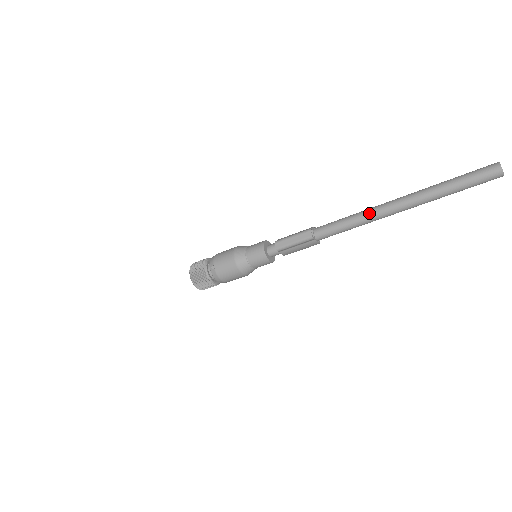
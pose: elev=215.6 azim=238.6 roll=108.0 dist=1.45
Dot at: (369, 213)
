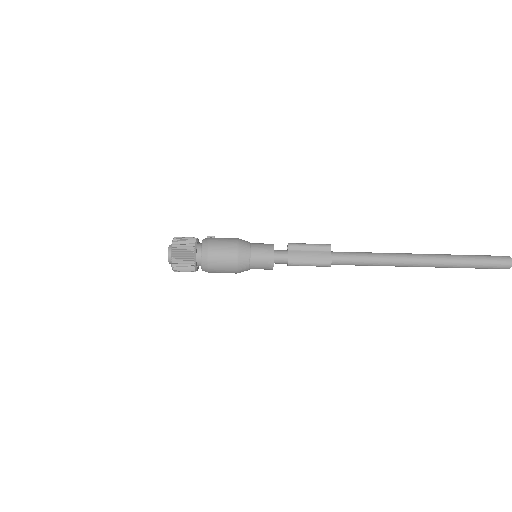
Dot at: (390, 253)
